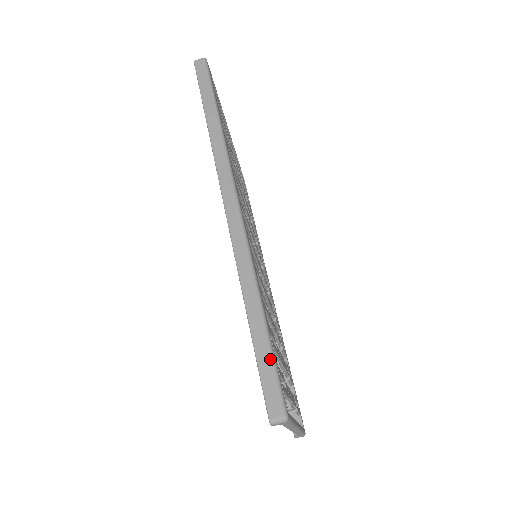
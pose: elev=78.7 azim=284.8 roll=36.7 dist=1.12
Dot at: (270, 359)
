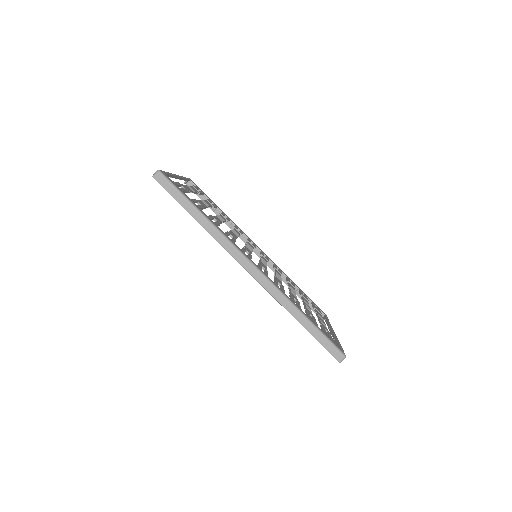
Dot at: (324, 337)
